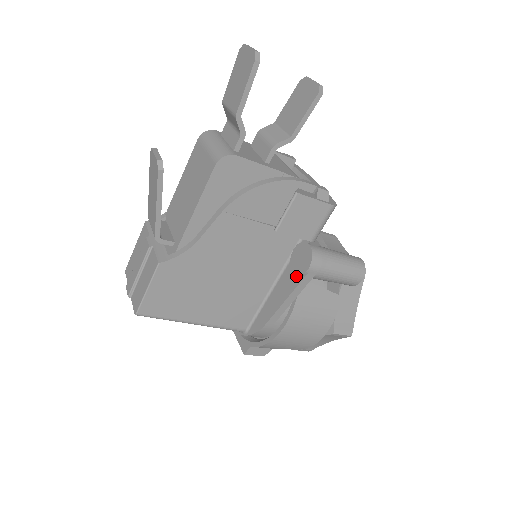
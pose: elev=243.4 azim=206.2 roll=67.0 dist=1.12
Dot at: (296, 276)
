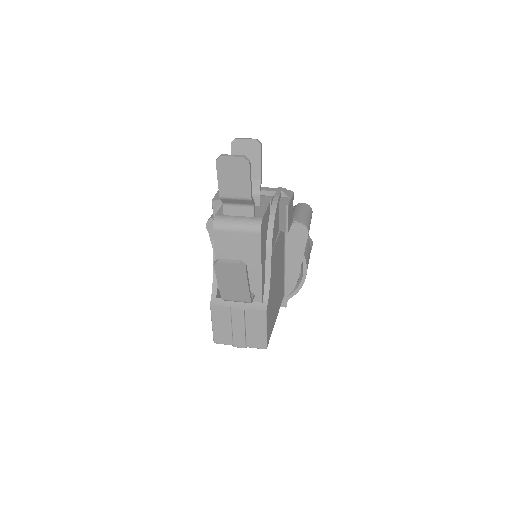
Dot at: (300, 243)
